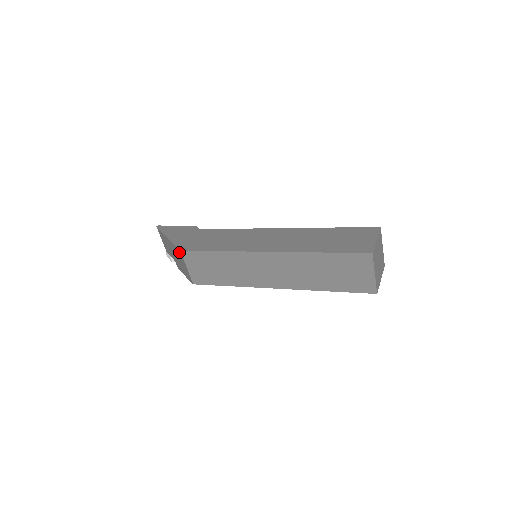
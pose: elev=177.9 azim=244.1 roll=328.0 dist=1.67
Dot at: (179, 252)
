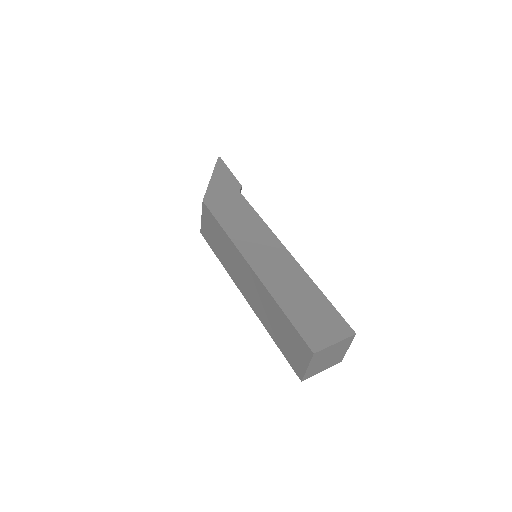
Dot at: occluded
